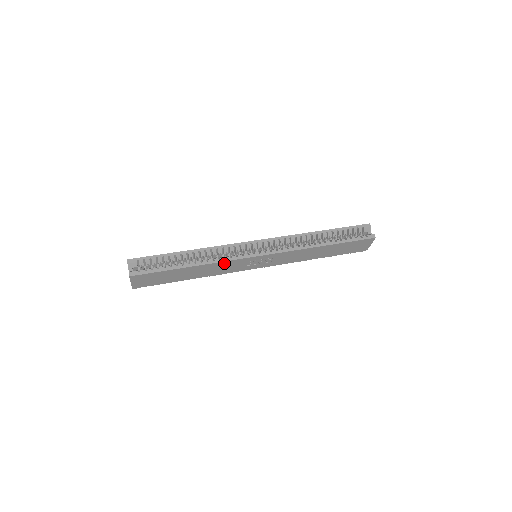
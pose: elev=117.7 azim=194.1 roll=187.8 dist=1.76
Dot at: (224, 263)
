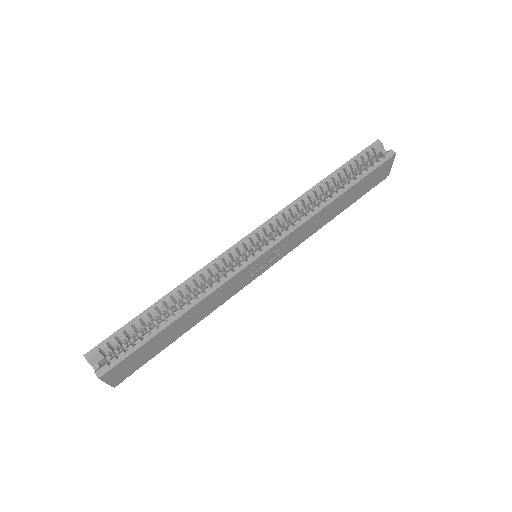
Dot at: (220, 289)
